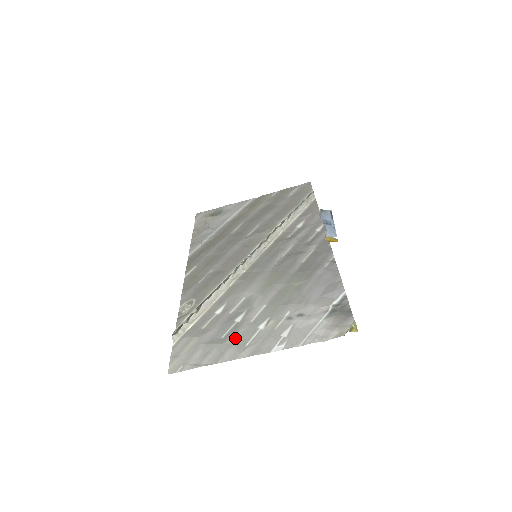
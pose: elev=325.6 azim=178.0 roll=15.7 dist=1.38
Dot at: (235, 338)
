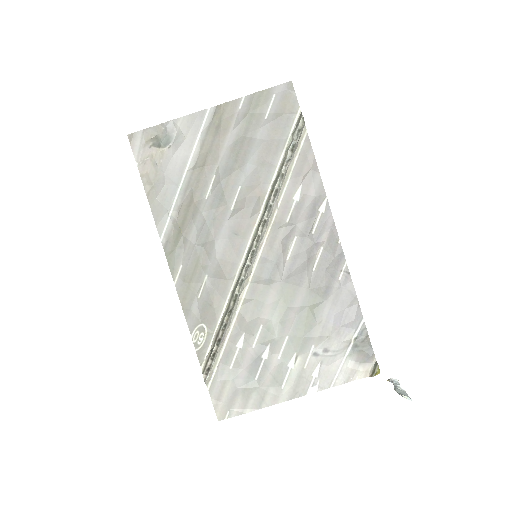
Dot at: (269, 380)
